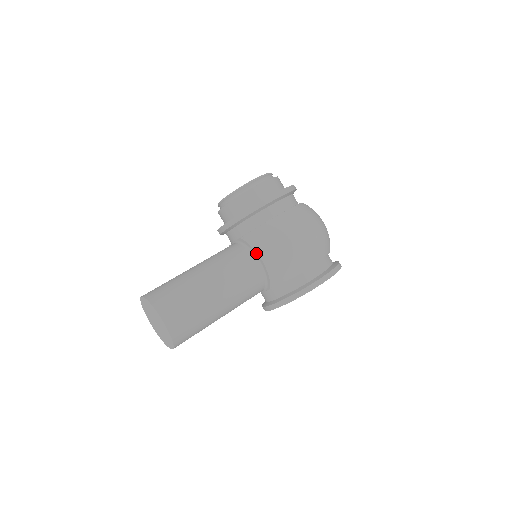
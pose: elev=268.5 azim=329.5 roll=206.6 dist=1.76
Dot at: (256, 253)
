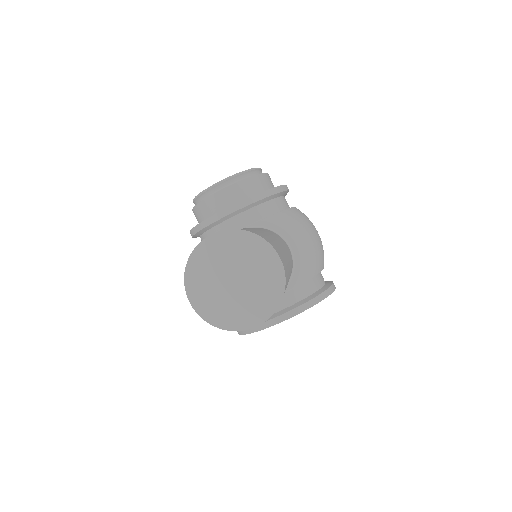
Dot at: (288, 236)
